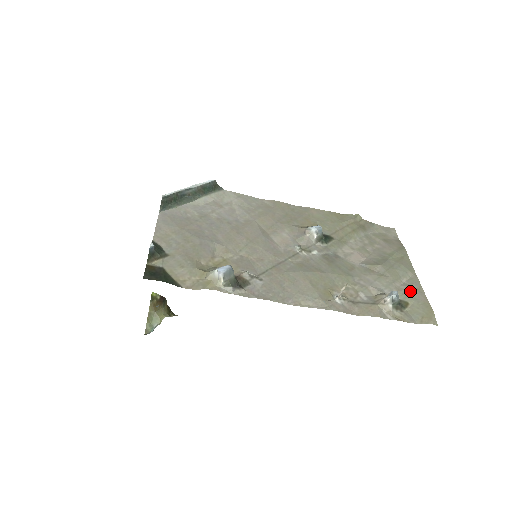
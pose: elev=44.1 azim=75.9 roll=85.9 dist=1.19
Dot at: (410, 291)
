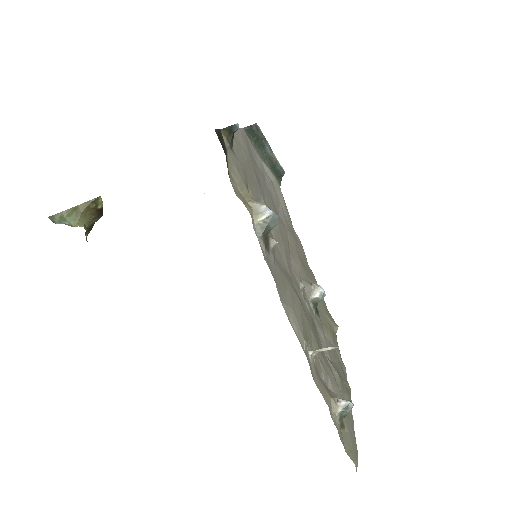
Dot at: (348, 420)
